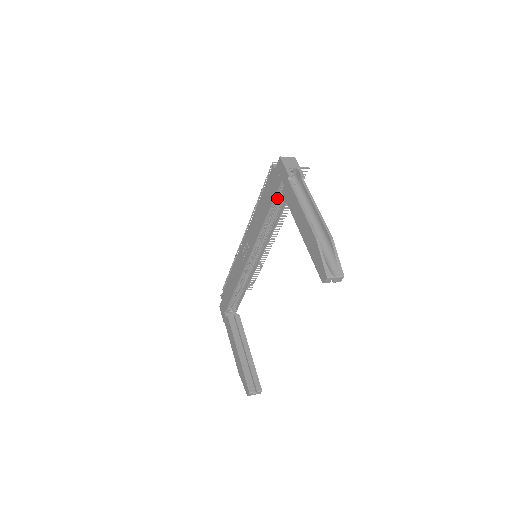
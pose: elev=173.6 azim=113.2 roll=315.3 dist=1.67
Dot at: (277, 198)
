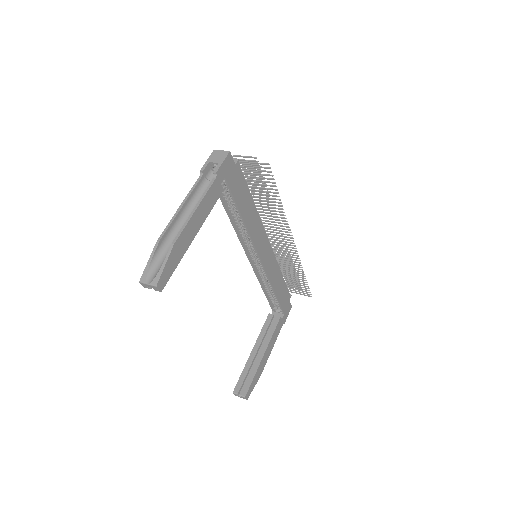
Dot at: (225, 195)
